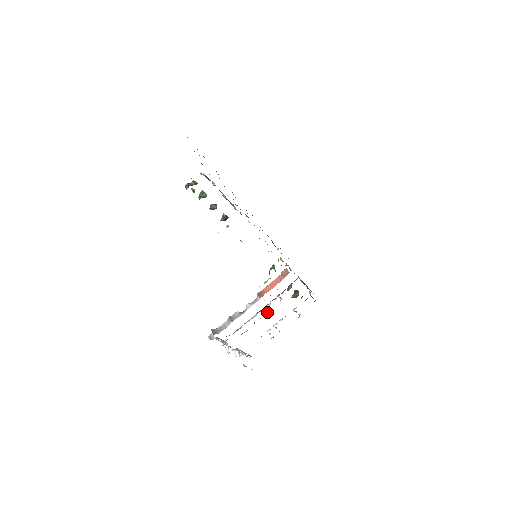
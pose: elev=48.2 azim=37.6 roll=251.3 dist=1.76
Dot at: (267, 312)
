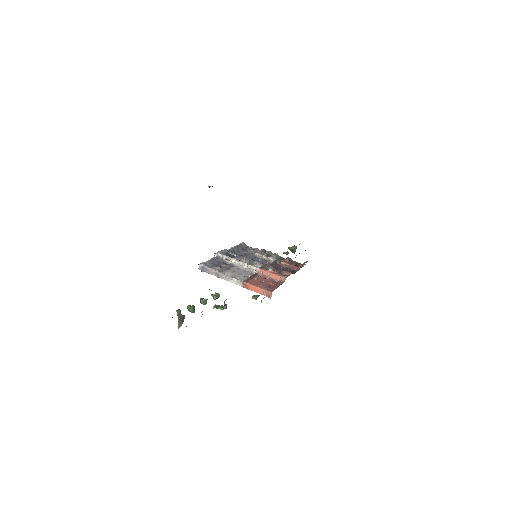
Dot at: (256, 262)
